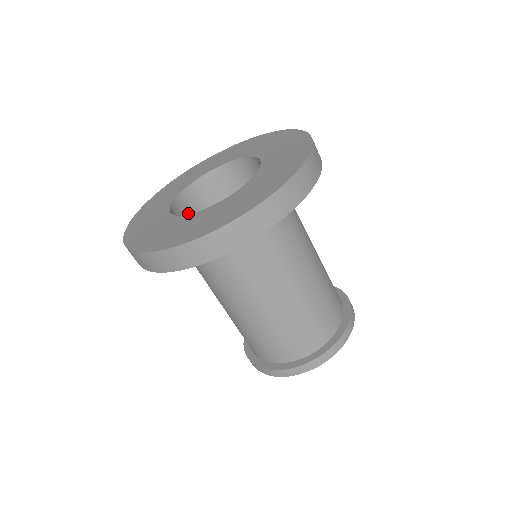
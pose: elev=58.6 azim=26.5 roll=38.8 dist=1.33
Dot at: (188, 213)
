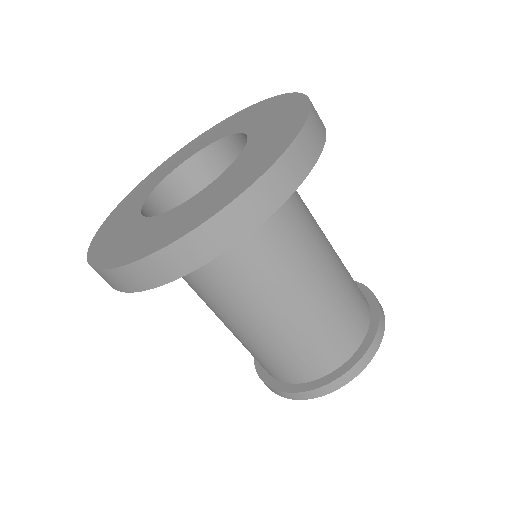
Dot at: occluded
